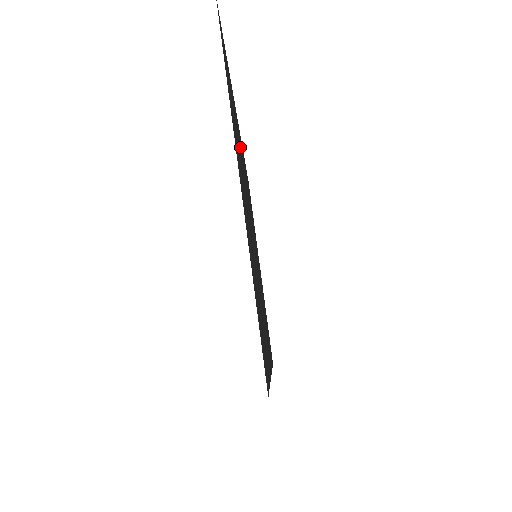
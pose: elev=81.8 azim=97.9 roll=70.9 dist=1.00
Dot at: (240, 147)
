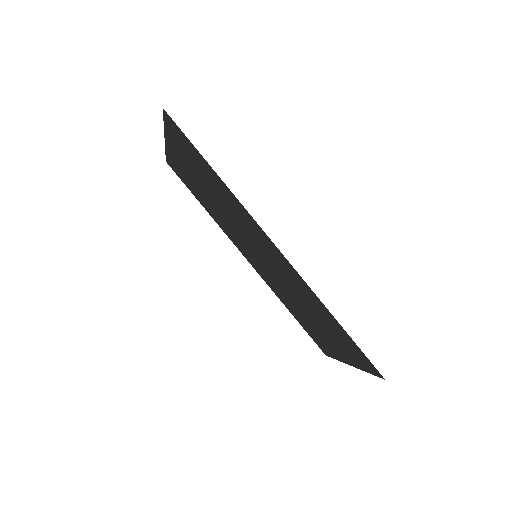
Dot at: occluded
